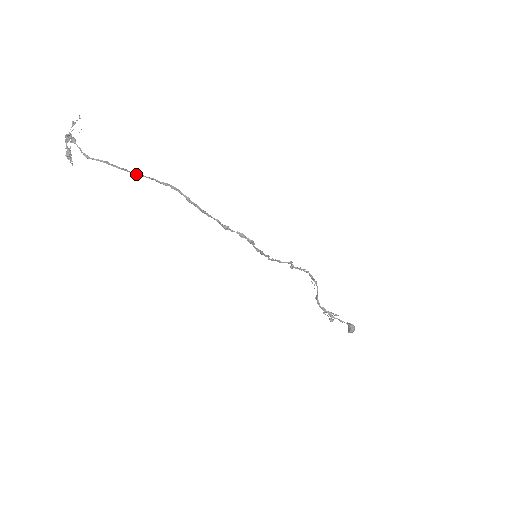
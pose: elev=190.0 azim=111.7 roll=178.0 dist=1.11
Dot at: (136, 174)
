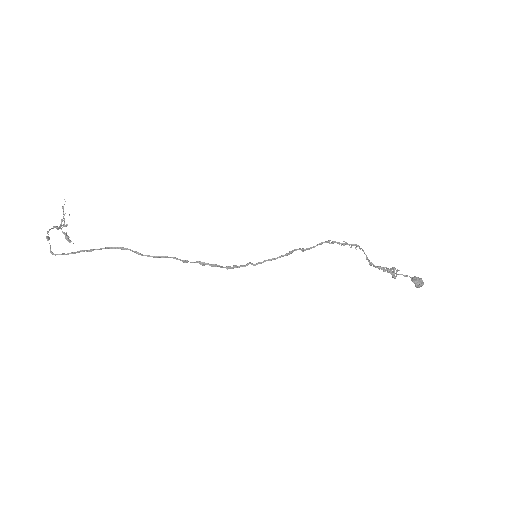
Dot at: (90, 251)
